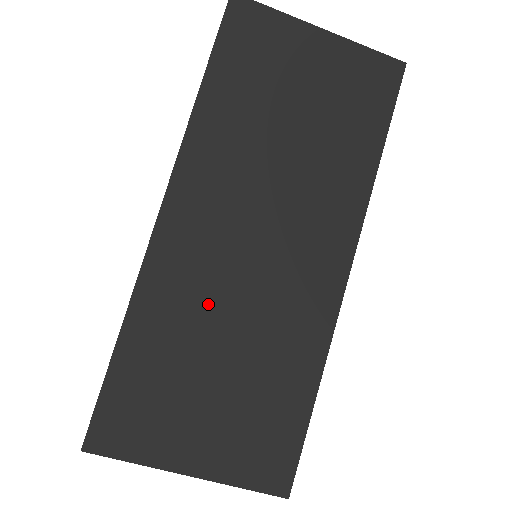
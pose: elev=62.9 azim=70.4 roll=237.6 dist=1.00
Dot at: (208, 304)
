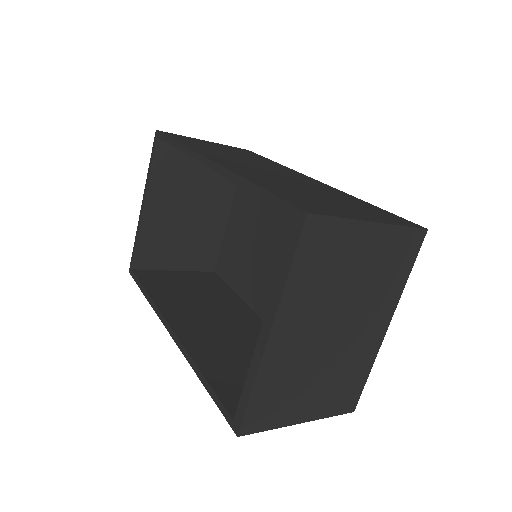
Dot at: occluded
